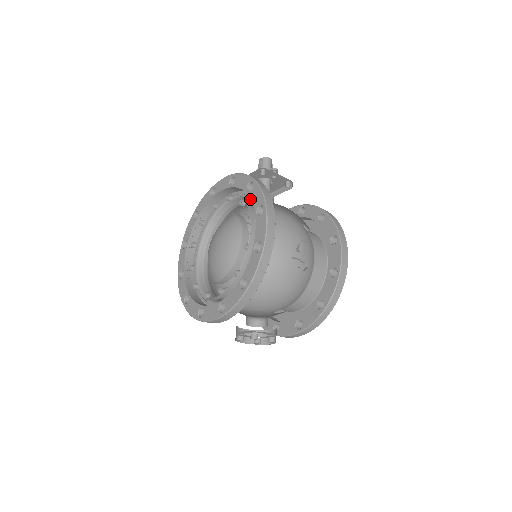
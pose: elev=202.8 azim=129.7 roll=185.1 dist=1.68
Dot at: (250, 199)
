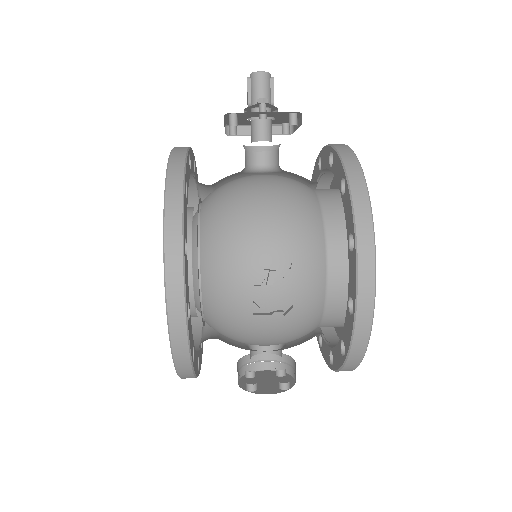
Dot at: occluded
